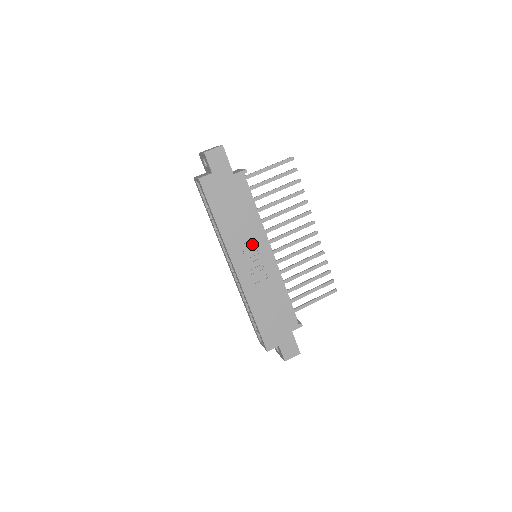
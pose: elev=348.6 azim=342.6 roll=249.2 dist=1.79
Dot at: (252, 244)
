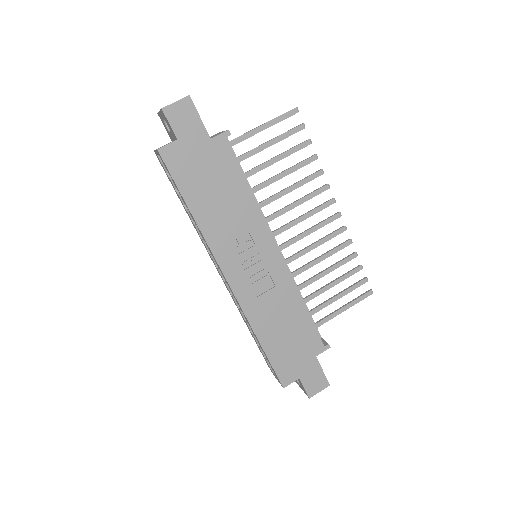
Dot at: (248, 240)
